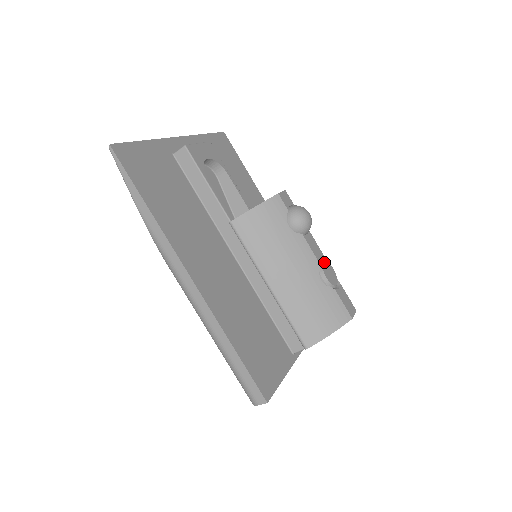
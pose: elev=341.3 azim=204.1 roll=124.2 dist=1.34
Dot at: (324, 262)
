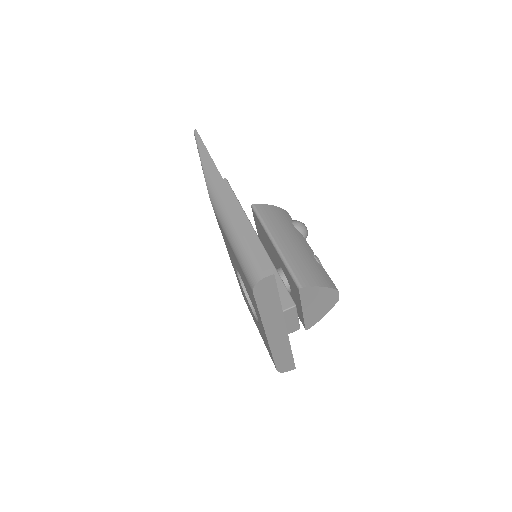
Dot at: occluded
